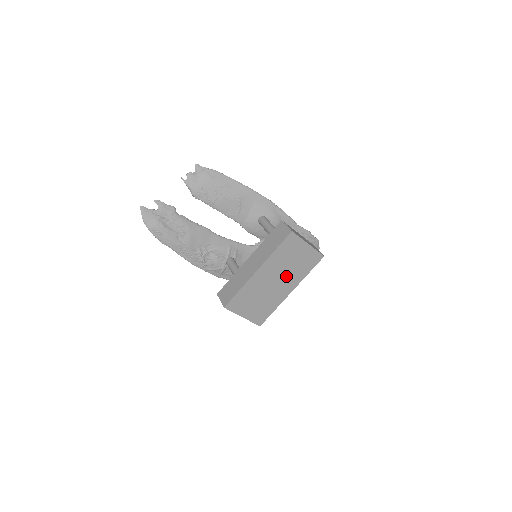
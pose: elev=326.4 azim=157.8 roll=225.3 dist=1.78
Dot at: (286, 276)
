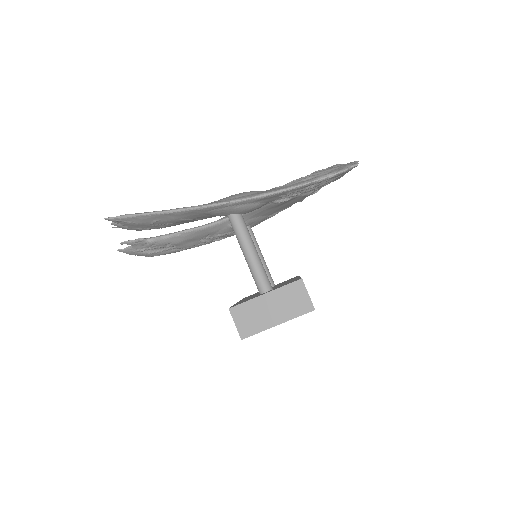
Dot at: occluded
